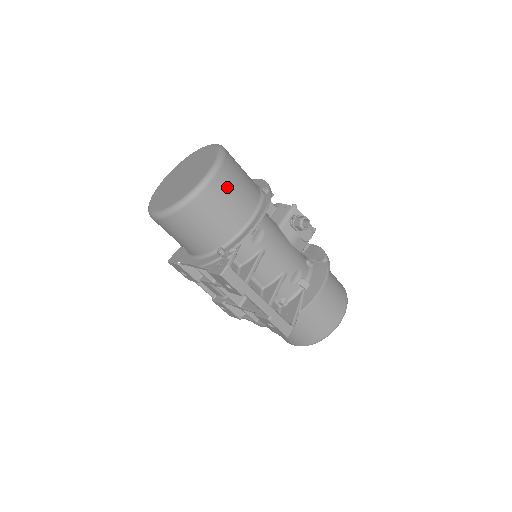
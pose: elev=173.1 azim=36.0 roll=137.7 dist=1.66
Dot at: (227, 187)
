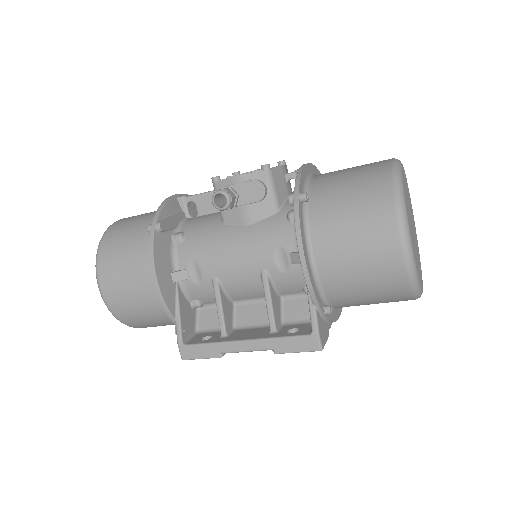
Dot at: (116, 281)
